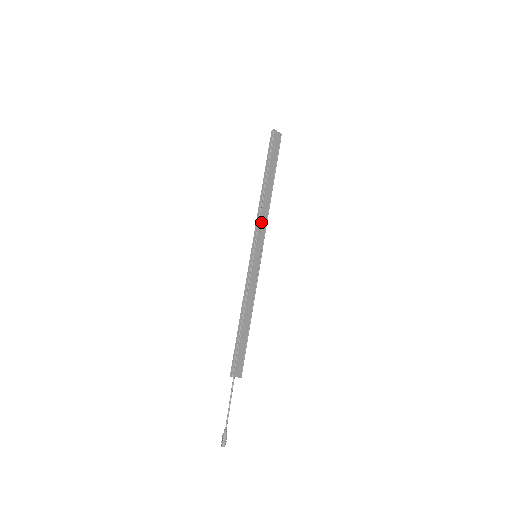
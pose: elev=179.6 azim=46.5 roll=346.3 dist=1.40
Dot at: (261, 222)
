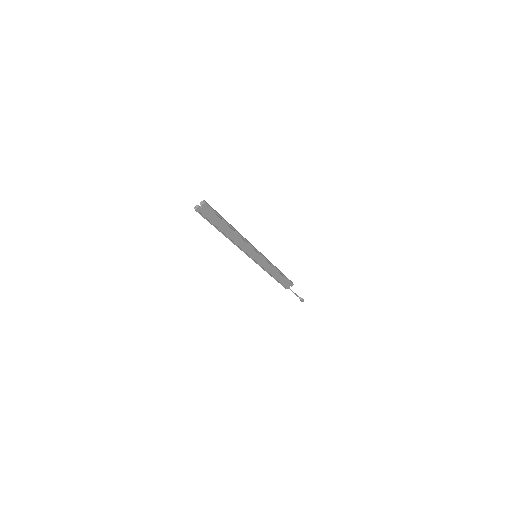
Dot at: (242, 247)
